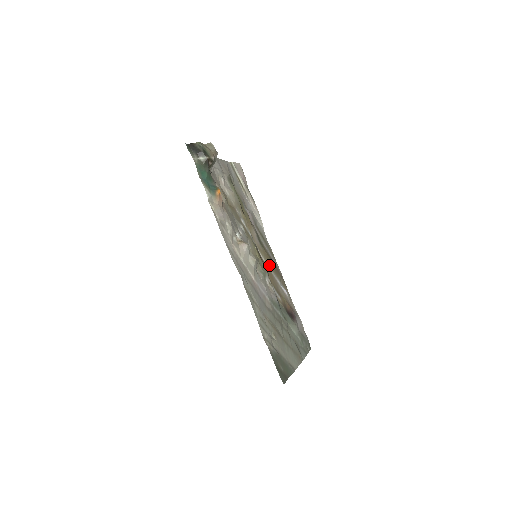
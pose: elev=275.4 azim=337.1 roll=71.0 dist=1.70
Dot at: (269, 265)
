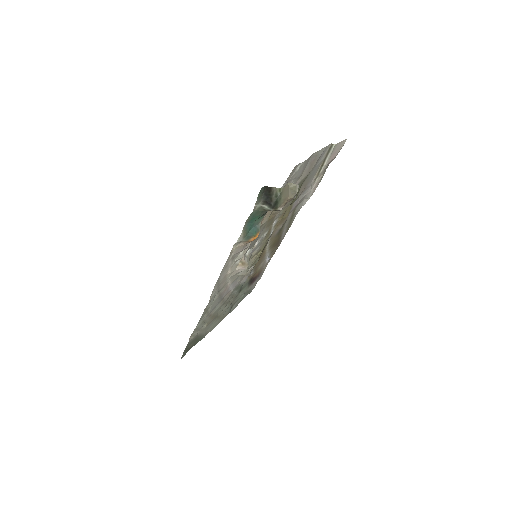
Dot at: (270, 246)
